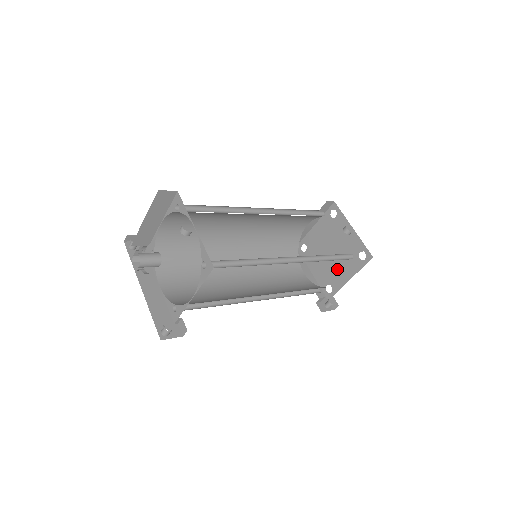
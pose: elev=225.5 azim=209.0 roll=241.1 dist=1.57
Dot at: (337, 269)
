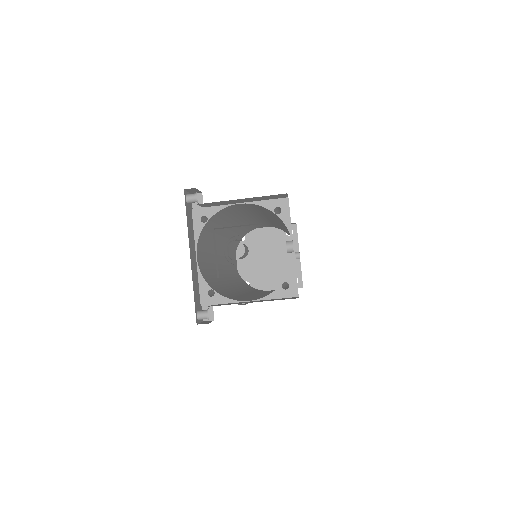
Dot at: (265, 275)
